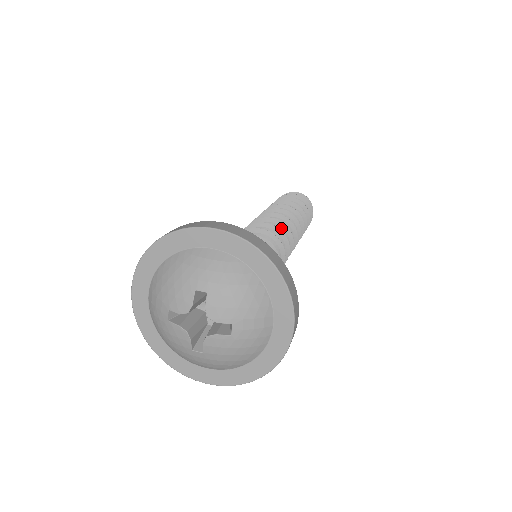
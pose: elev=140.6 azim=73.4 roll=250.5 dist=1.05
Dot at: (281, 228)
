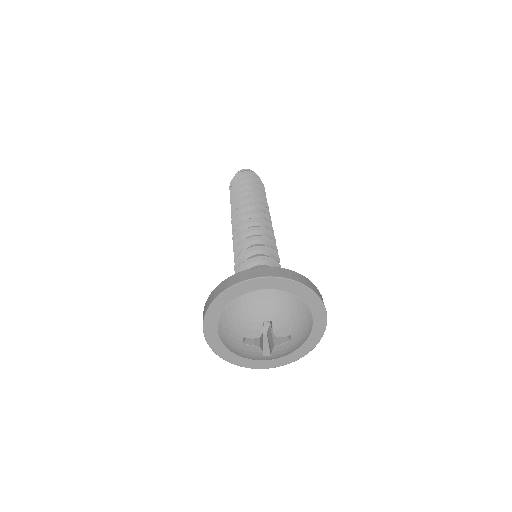
Dot at: (263, 224)
